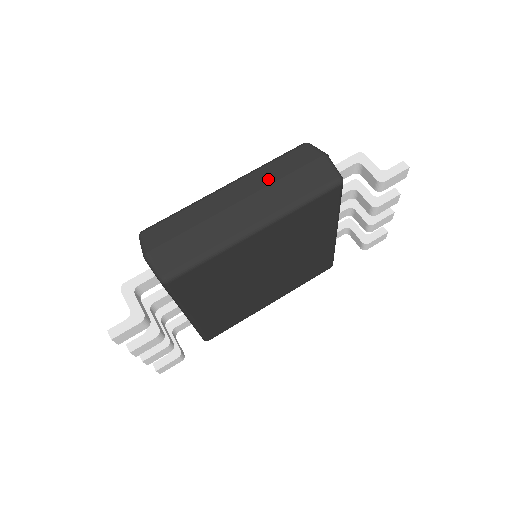
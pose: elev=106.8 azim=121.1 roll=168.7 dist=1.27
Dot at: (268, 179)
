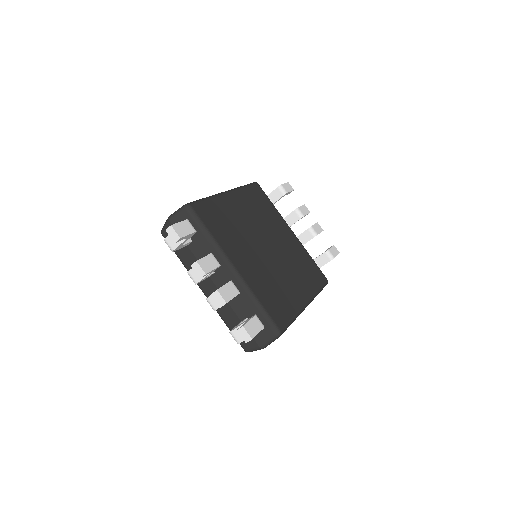
Dot at: occluded
